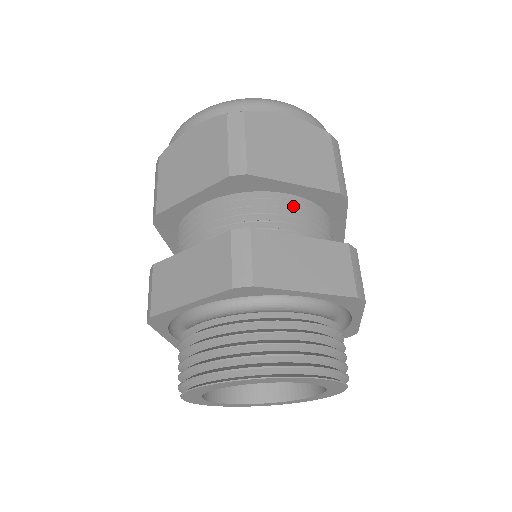
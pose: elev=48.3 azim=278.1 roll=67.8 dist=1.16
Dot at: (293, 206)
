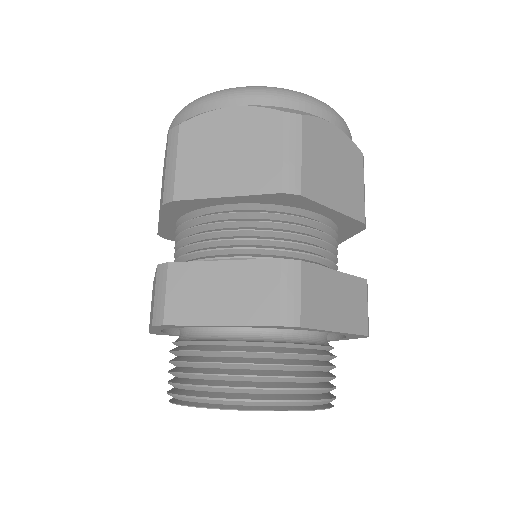
Dot at: (322, 228)
